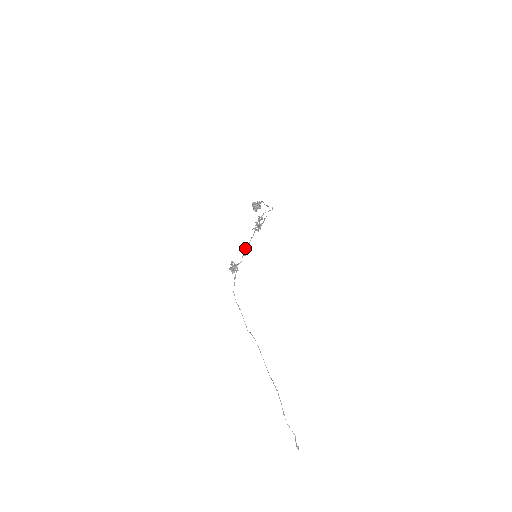
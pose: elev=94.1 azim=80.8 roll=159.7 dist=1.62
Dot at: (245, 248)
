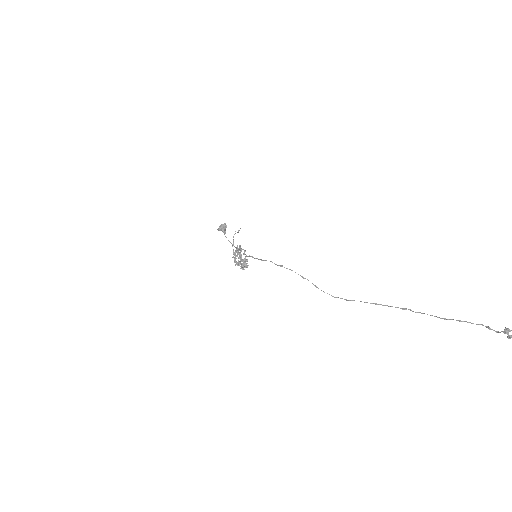
Dot at: (240, 249)
